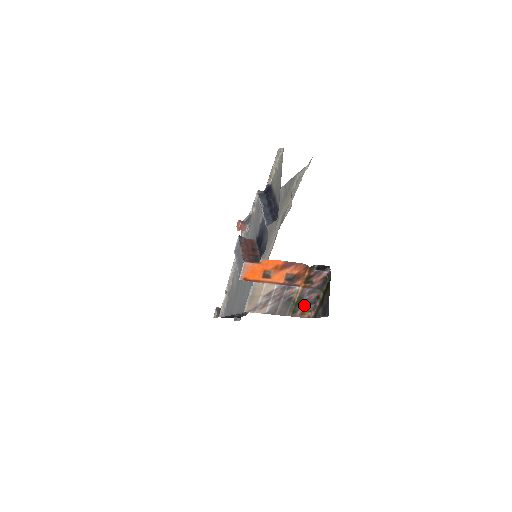
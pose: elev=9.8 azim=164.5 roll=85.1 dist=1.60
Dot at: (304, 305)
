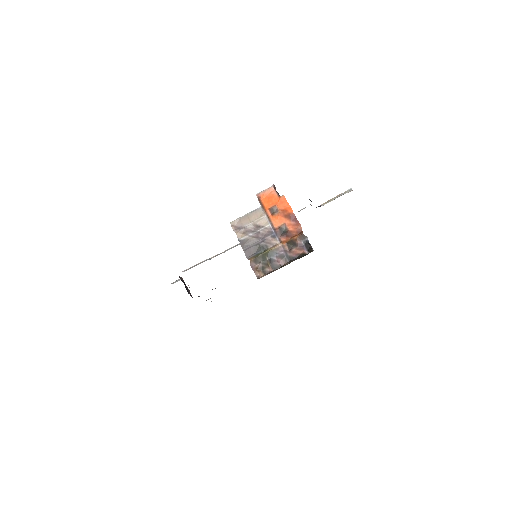
Dot at: (267, 263)
